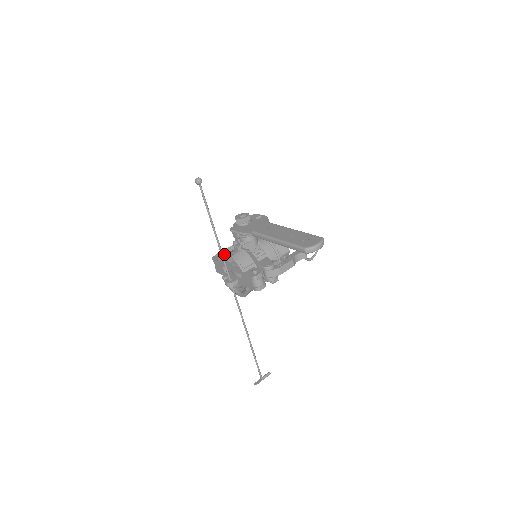
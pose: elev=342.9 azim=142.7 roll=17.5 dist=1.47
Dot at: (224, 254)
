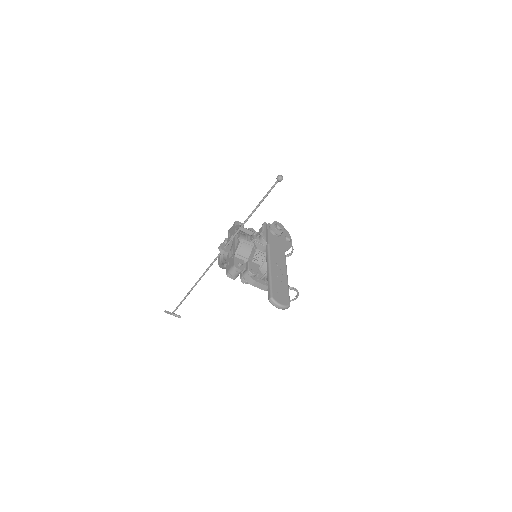
Dot at: (242, 230)
